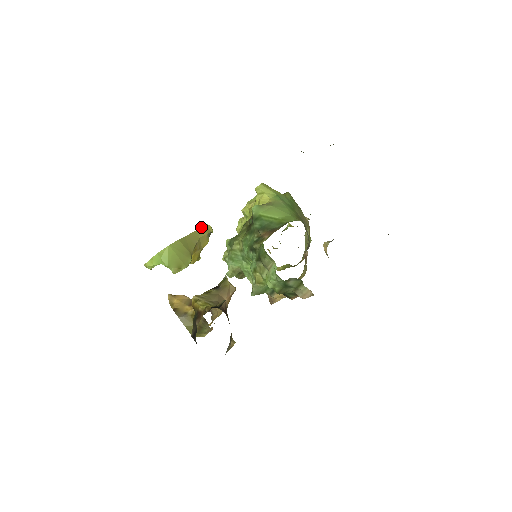
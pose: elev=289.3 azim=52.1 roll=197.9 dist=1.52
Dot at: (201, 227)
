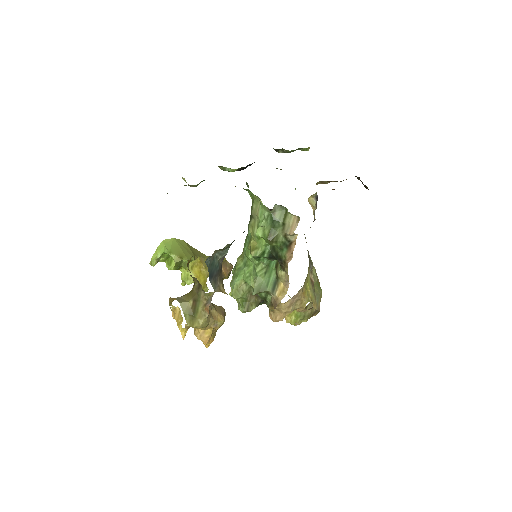
Dot at: occluded
